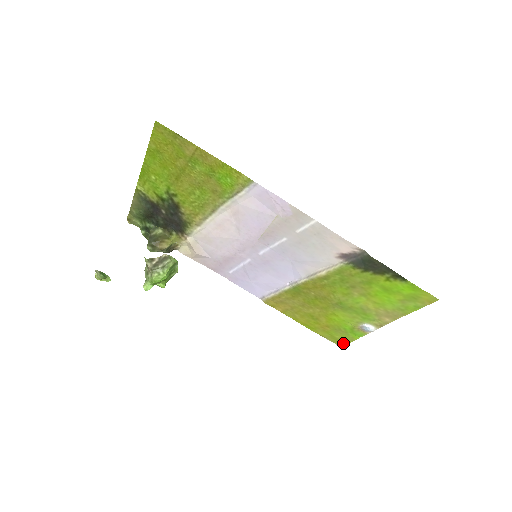
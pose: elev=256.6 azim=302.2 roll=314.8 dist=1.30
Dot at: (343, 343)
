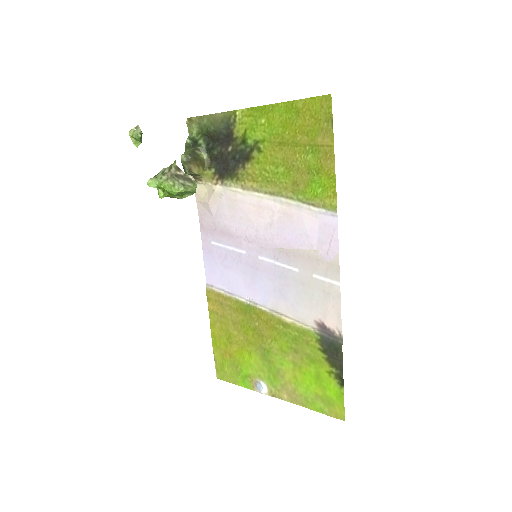
Dot at: (223, 378)
